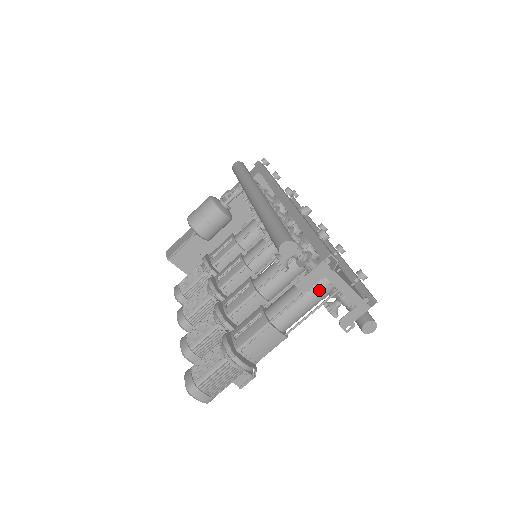
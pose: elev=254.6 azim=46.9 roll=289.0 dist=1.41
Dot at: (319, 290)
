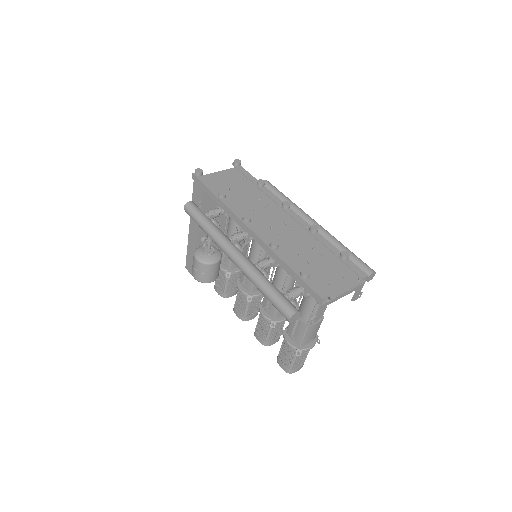
Dot at: occluded
